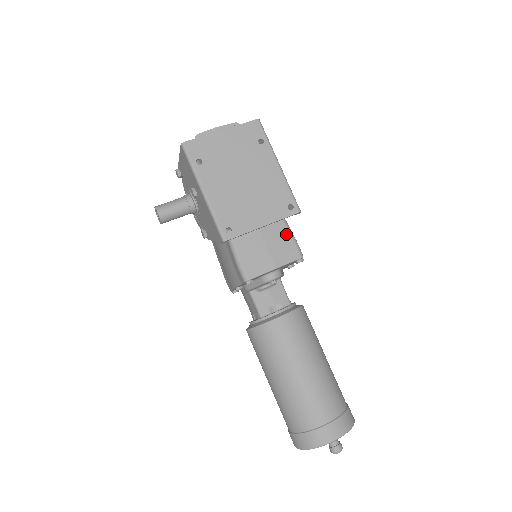
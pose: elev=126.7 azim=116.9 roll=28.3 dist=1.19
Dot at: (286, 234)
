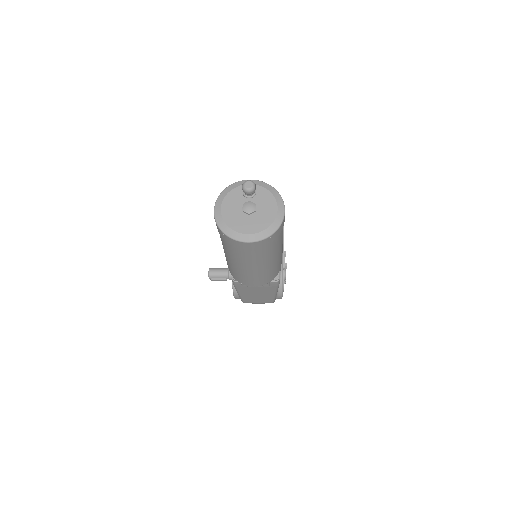
Dot at: occluded
